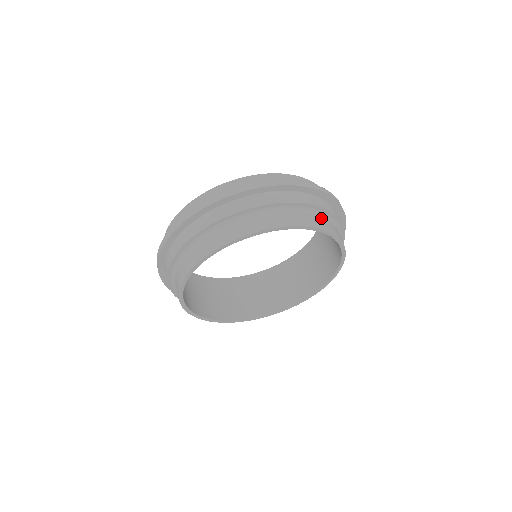
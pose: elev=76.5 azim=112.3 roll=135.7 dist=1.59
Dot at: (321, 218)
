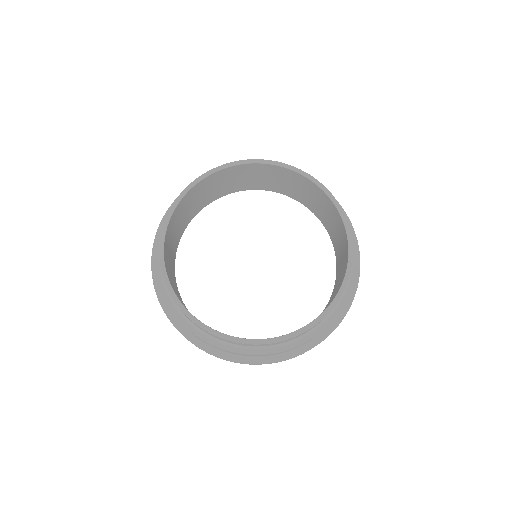
Dot at: occluded
